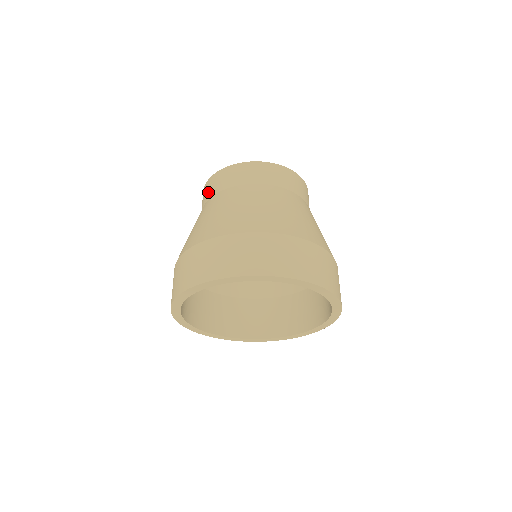
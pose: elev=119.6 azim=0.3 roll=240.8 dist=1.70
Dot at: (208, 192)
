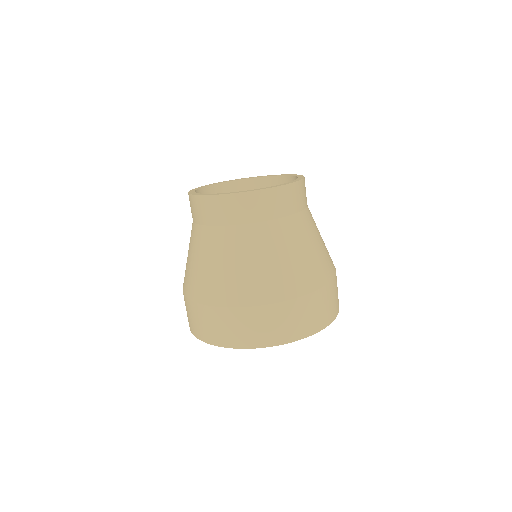
Dot at: (209, 215)
